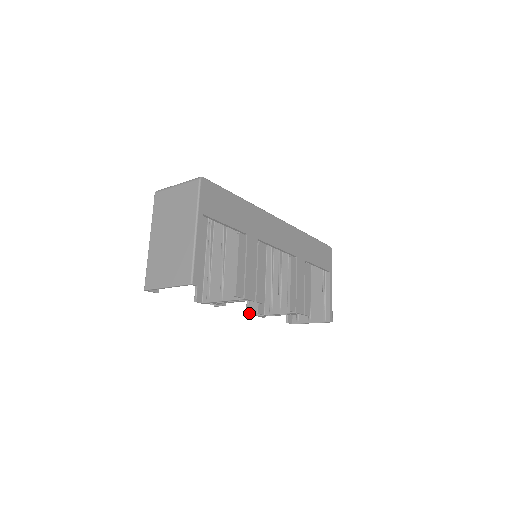
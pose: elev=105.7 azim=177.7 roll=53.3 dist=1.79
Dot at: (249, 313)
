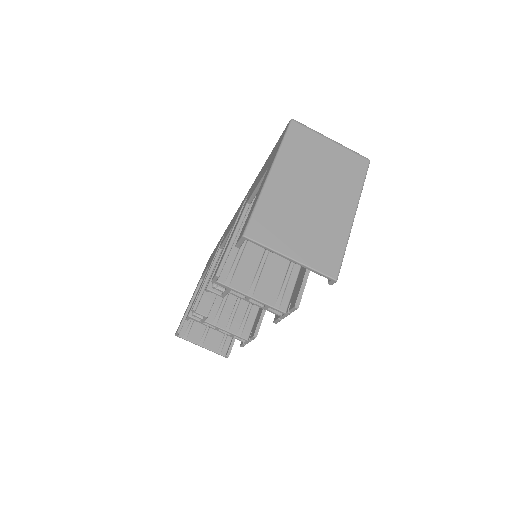
Dot at: (195, 310)
